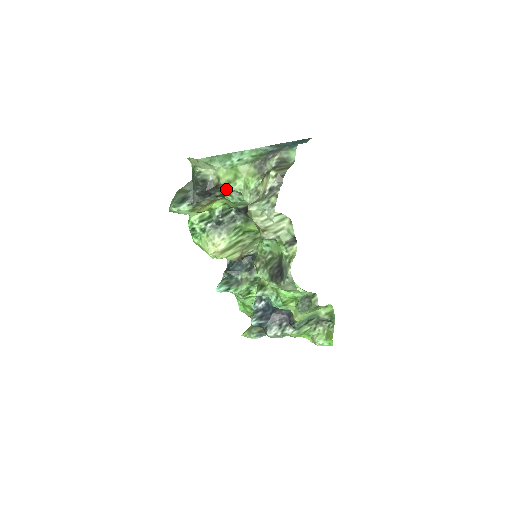
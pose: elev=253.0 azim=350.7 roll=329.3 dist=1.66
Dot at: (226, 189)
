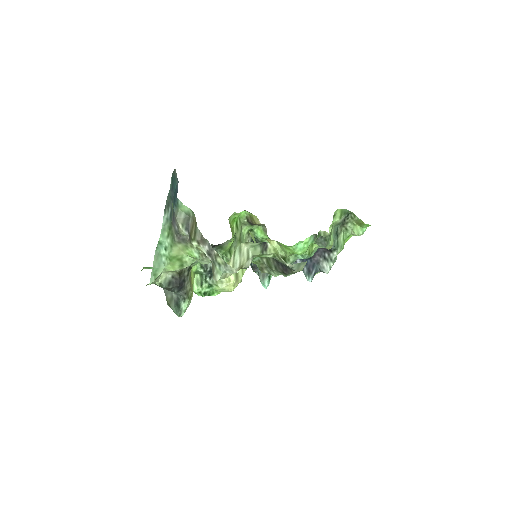
Dot at: occluded
